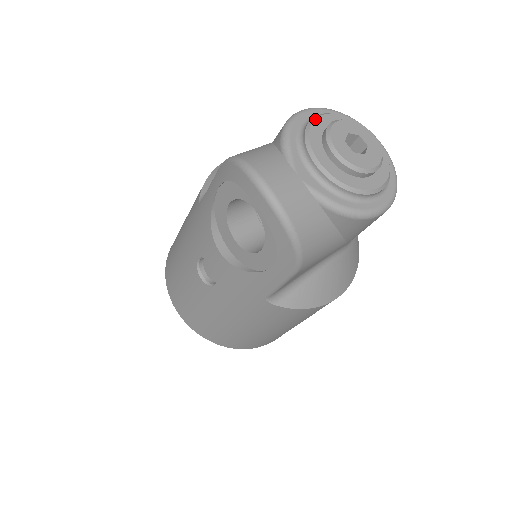
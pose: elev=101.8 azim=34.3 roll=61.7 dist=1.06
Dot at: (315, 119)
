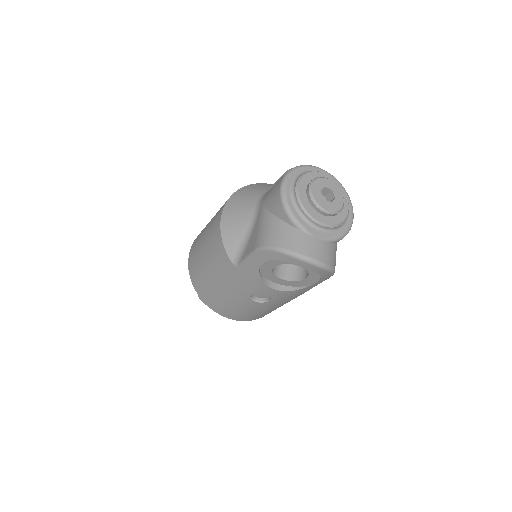
Dot at: (299, 194)
